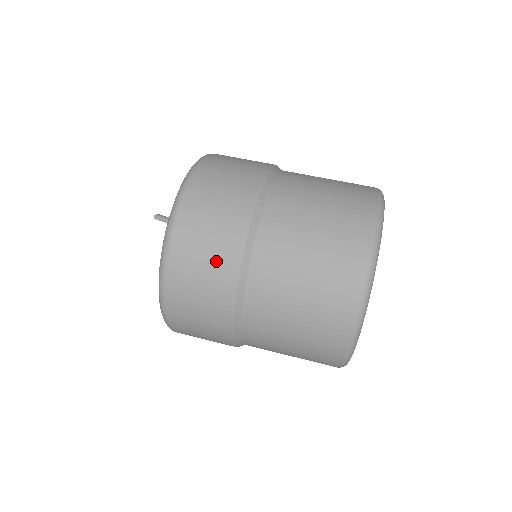
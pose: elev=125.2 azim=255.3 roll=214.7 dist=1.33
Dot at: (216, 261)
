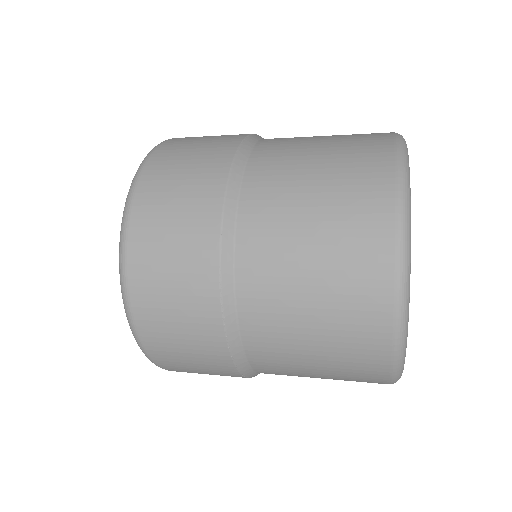
Dot at: (200, 169)
